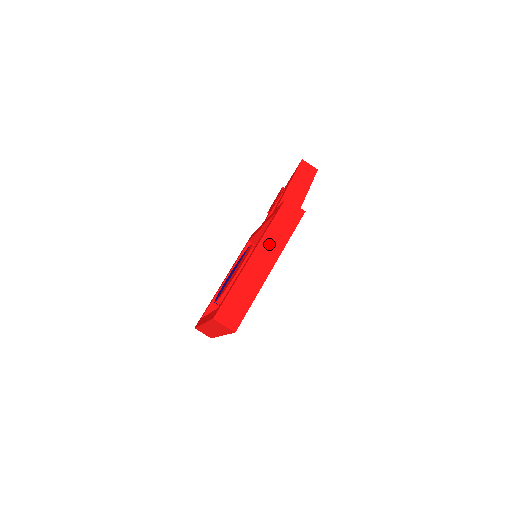
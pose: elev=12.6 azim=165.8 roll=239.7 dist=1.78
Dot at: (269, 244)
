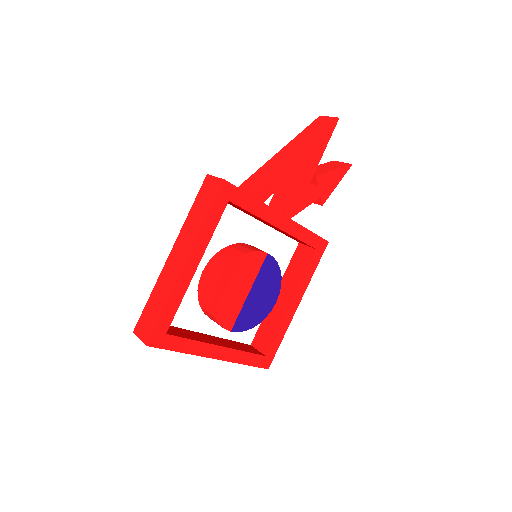
Dot at: (186, 234)
